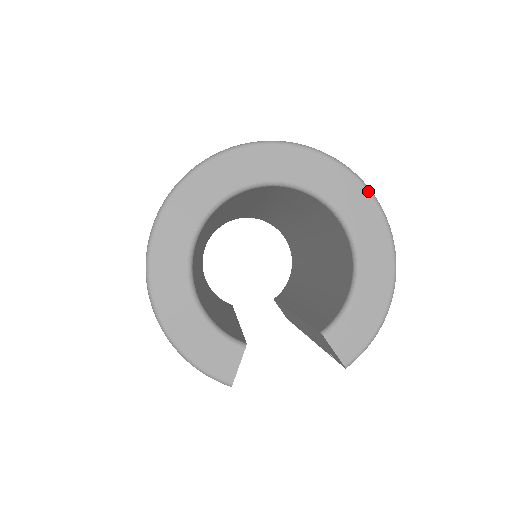
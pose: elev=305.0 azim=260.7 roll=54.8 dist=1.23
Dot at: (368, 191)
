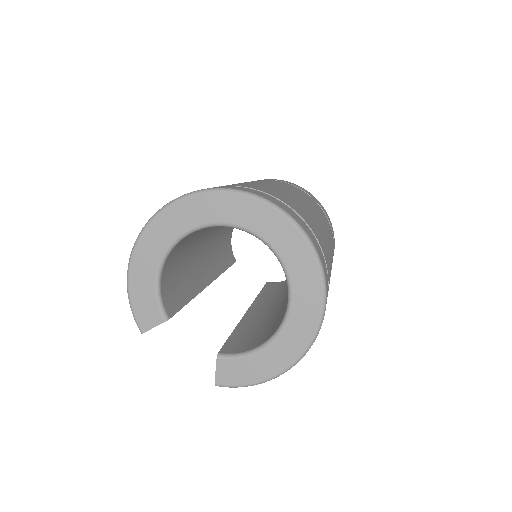
Dot at: (323, 301)
